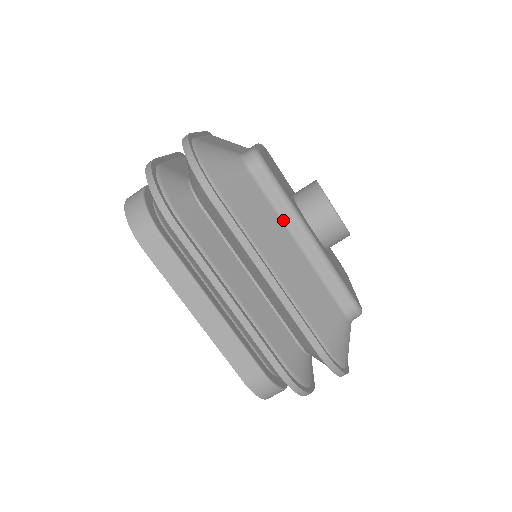
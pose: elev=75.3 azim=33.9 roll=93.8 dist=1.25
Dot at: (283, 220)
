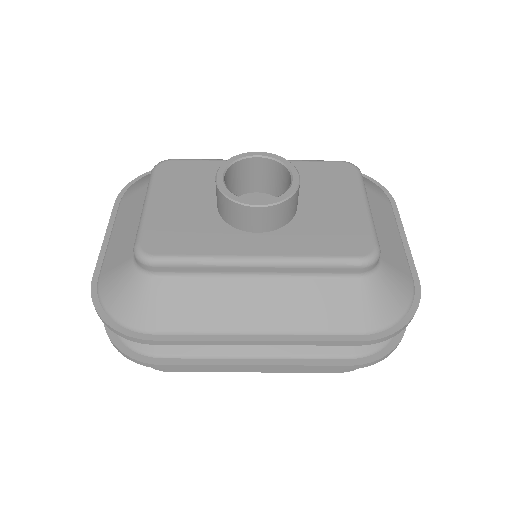
Dot at: (220, 275)
